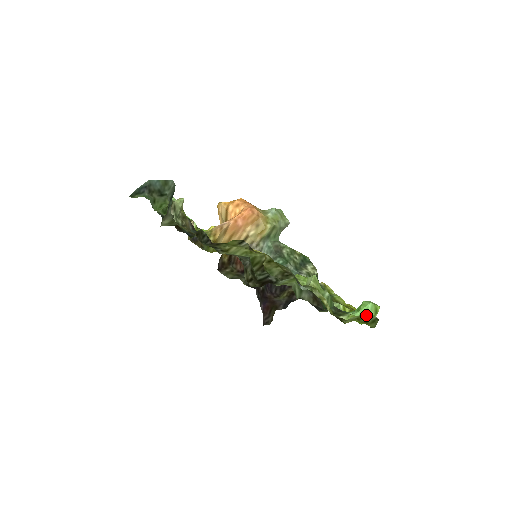
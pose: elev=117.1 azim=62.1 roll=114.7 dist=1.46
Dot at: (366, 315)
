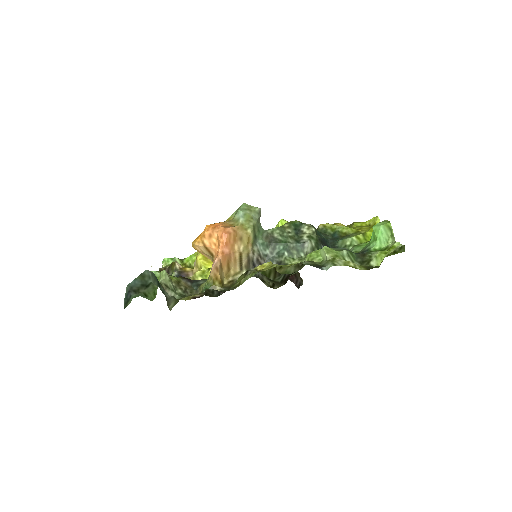
Dot at: (385, 239)
